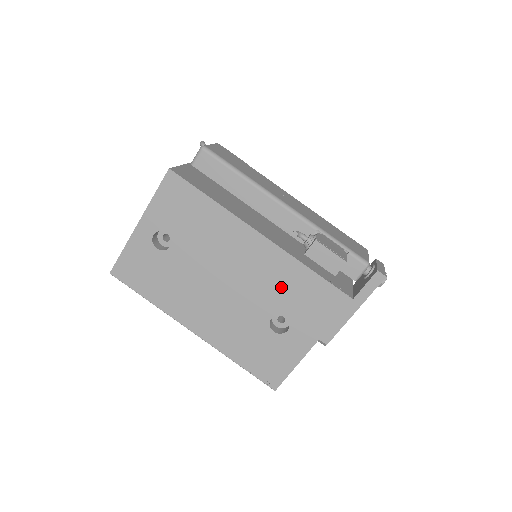
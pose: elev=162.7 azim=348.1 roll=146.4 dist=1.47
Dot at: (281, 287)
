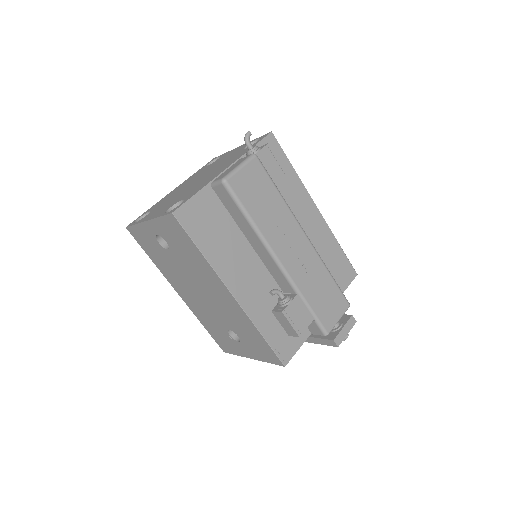
Dot at: (239, 325)
